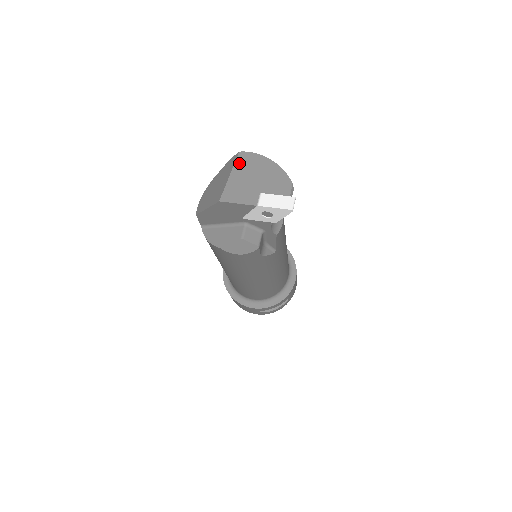
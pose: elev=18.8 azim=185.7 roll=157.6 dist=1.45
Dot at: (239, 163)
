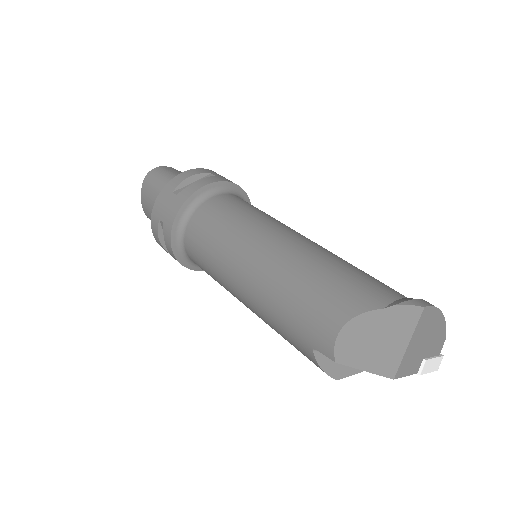
Dot at: (420, 324)
